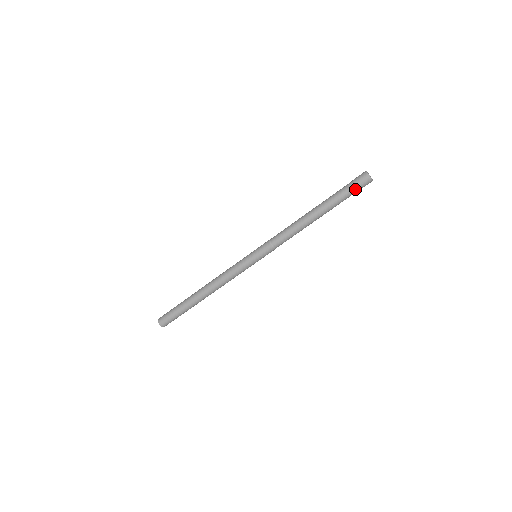
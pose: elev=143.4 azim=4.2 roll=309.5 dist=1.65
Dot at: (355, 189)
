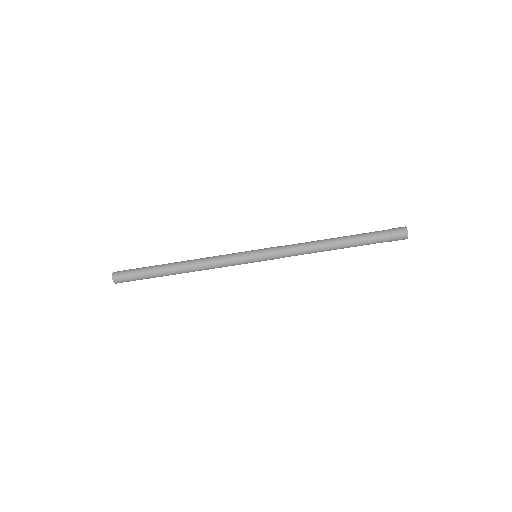
Dot at: (388, 239)
